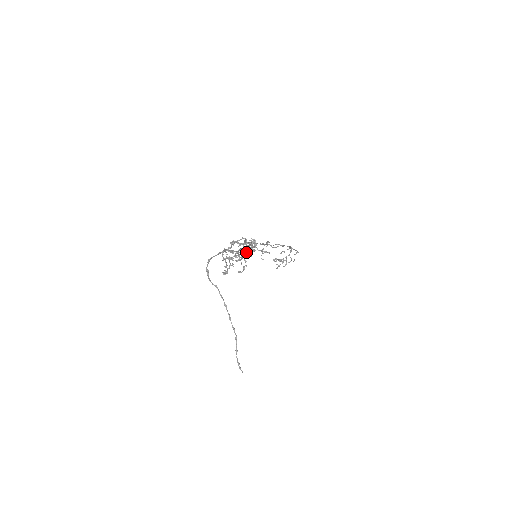
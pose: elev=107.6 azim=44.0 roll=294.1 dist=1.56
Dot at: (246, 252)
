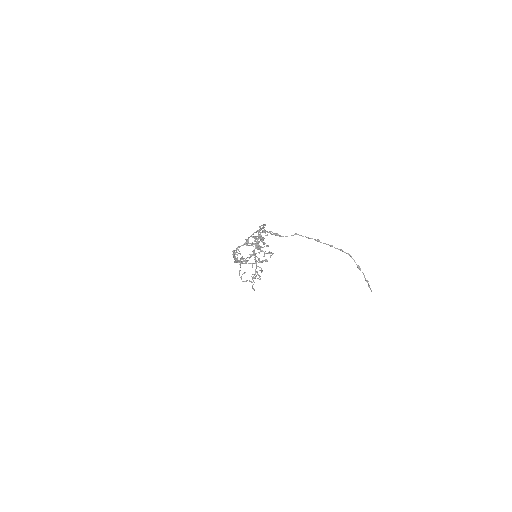
Dot at: (255, 245)
